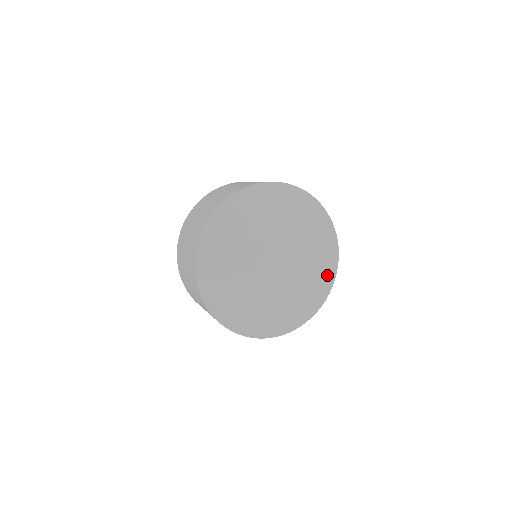
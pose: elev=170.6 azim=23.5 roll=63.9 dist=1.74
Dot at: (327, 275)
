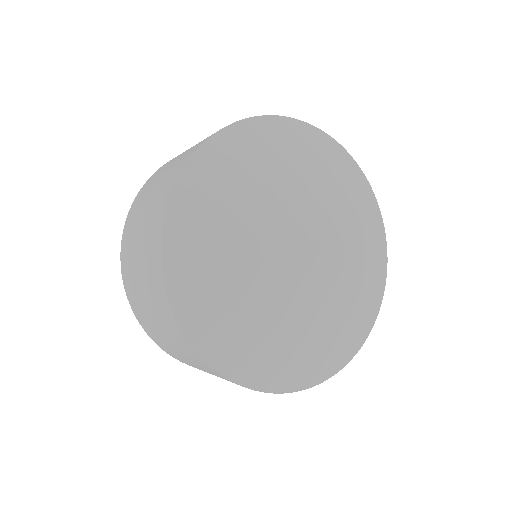
Dot at: (374, 230)
